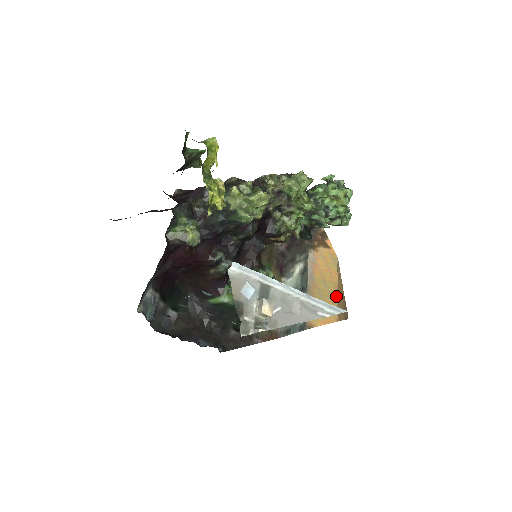
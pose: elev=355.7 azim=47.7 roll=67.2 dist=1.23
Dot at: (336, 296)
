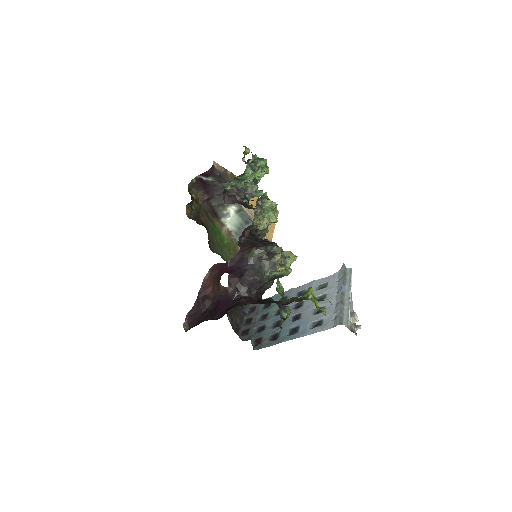
Dot at: occluded
